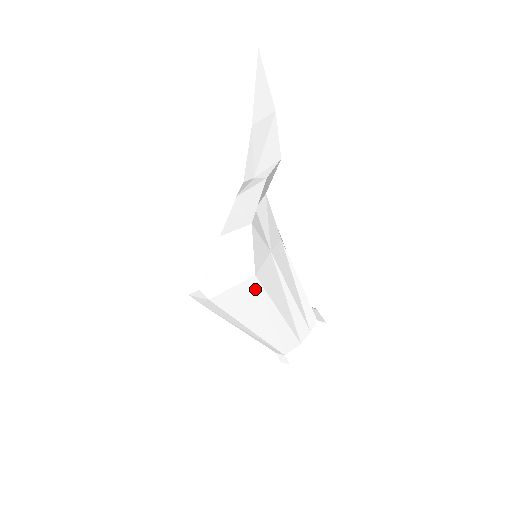
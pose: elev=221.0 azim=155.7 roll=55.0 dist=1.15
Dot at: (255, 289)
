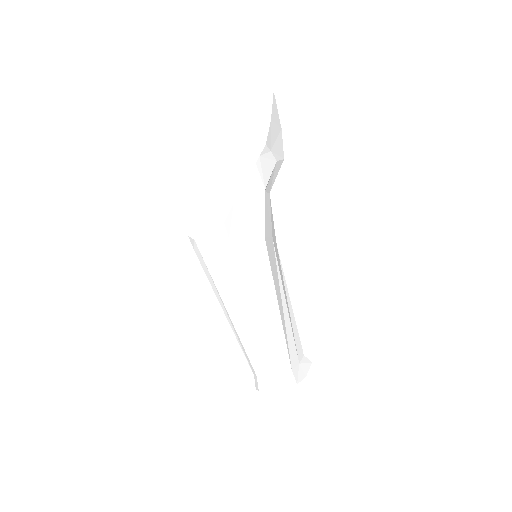
Dot at: (262, 254)
